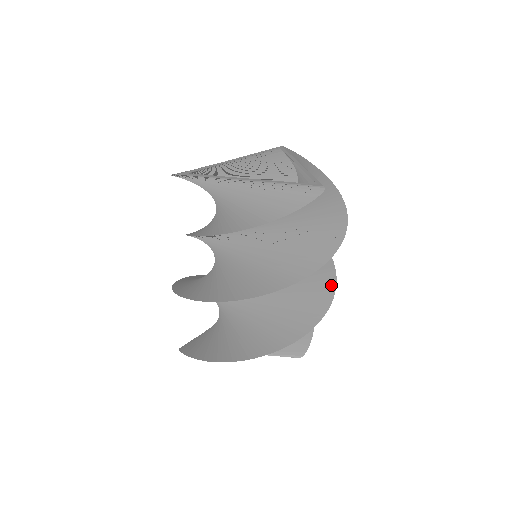
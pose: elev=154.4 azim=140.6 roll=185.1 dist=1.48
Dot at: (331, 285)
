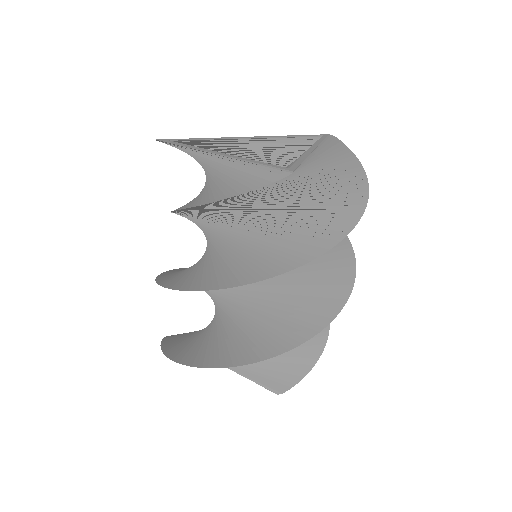
Dot at: (329, 314)
